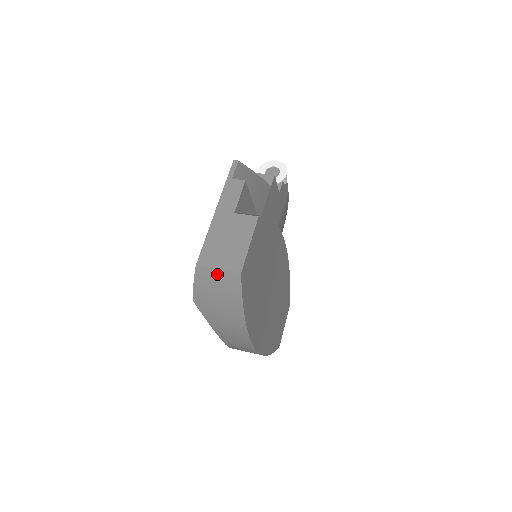
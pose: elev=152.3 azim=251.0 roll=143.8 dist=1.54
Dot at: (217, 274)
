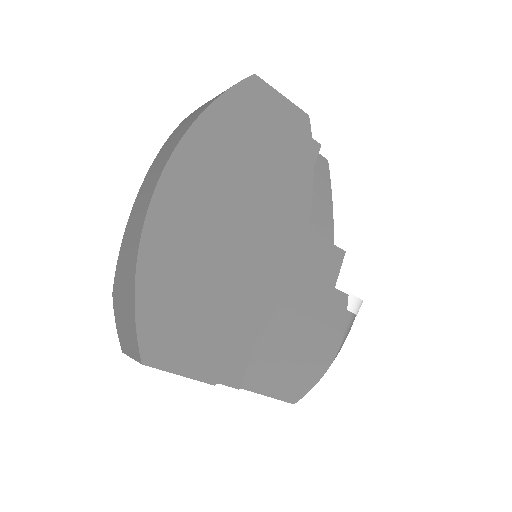
Dot at: occluded
